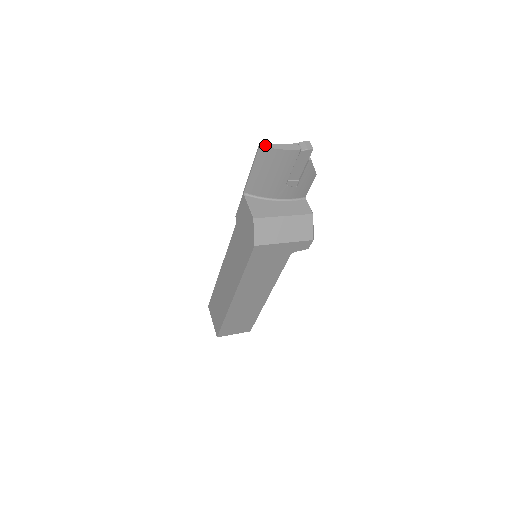
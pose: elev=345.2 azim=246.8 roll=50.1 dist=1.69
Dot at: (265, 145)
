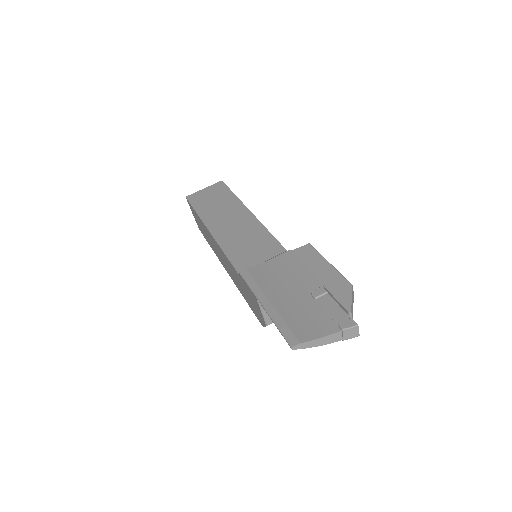
Dot at: (299, 347)
